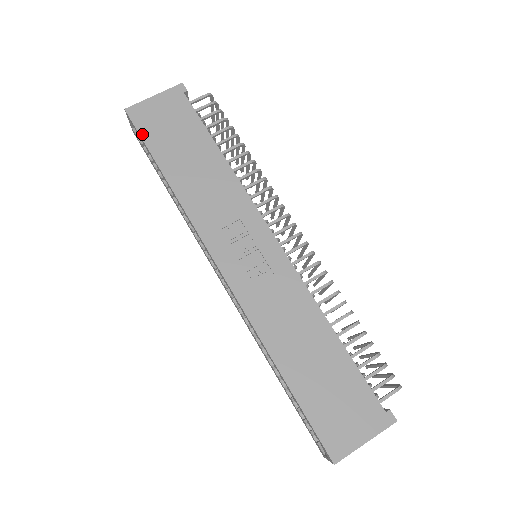
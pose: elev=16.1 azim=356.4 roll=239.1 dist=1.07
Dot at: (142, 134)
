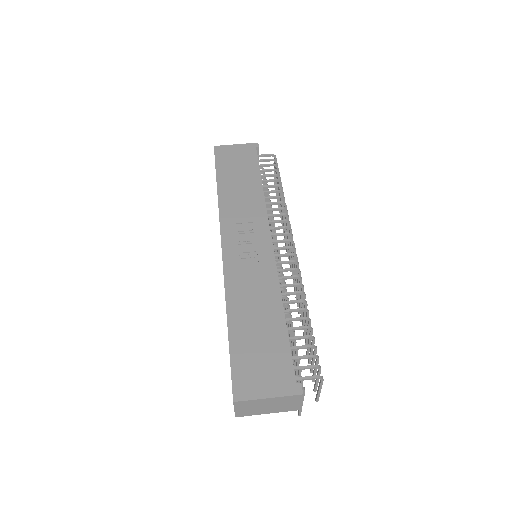
Dot at: (217, 160)
